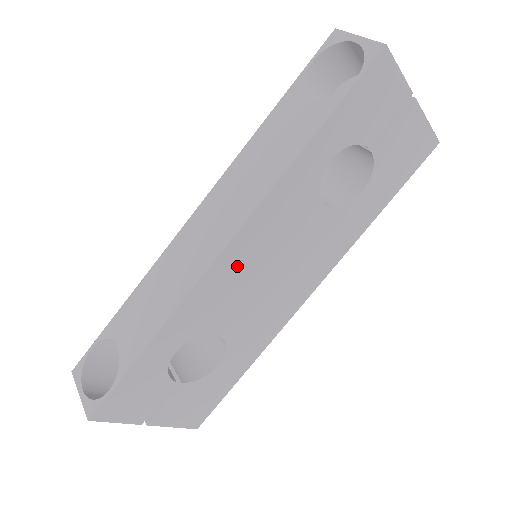
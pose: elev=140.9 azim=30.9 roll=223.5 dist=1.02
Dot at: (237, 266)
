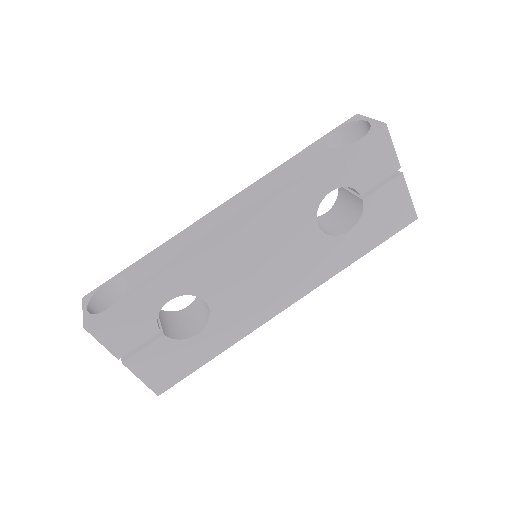
Dot at: (240, 245)
